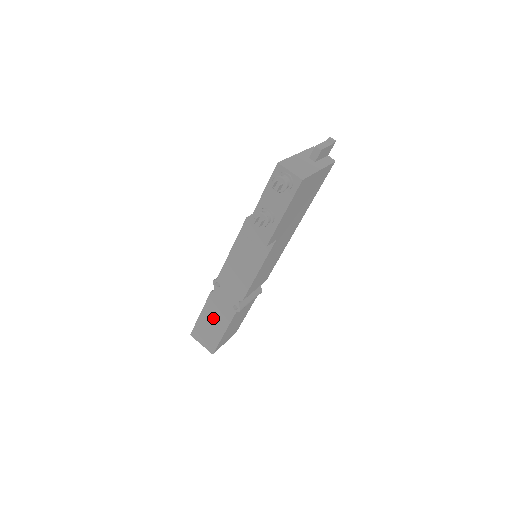
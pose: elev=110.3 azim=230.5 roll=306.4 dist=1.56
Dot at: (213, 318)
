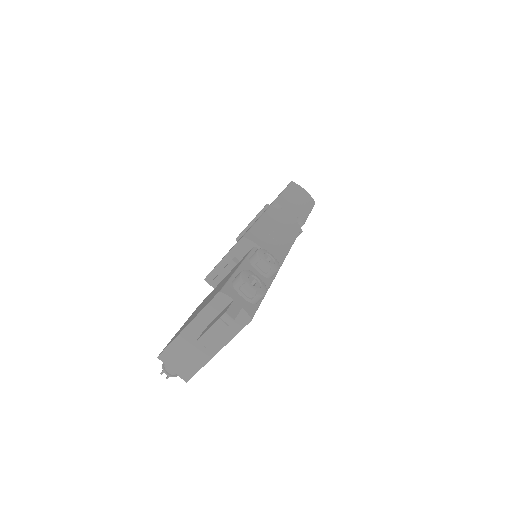
Dot at: occluded
